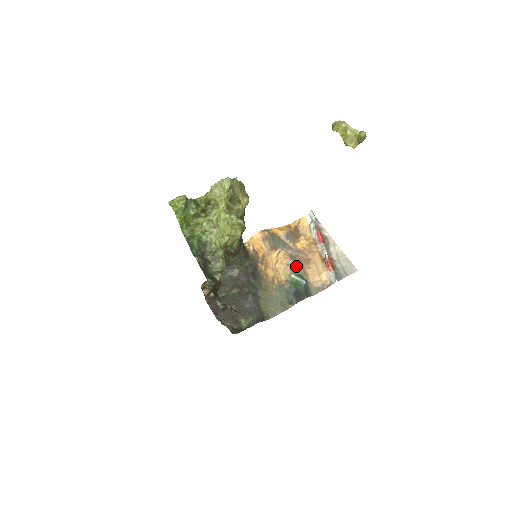
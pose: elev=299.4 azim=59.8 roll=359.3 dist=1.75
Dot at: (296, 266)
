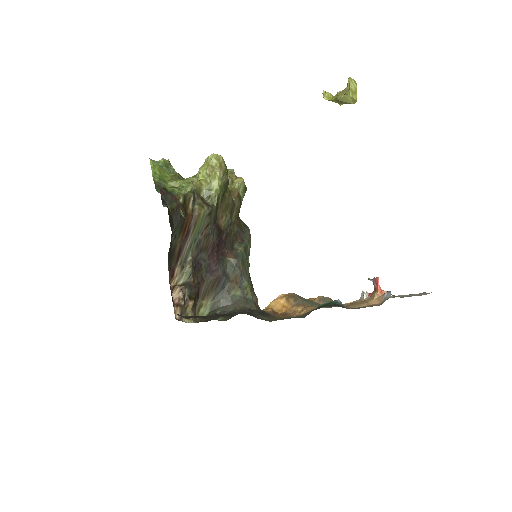
Dot at: occluded
